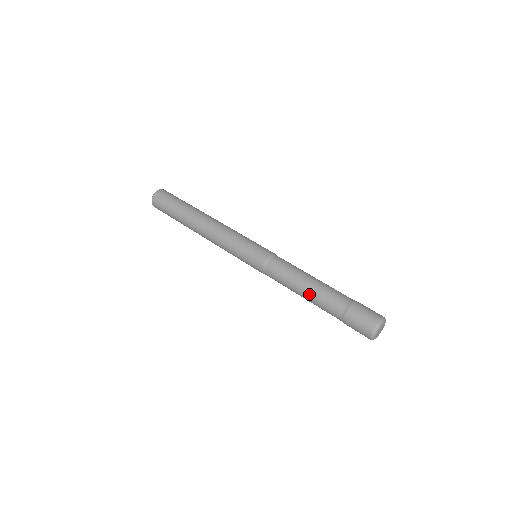
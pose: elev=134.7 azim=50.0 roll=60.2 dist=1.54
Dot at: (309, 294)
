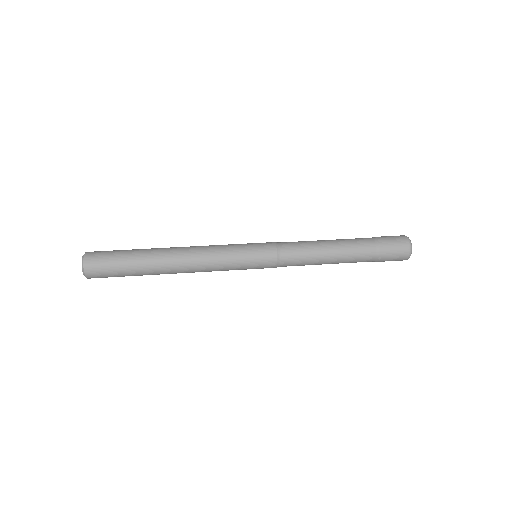
Dot at: (337, 262)
